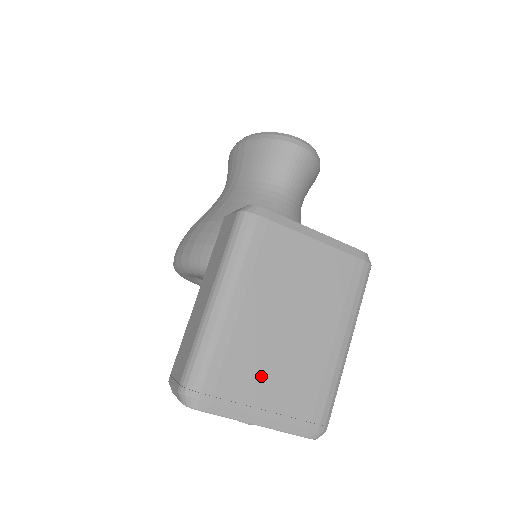
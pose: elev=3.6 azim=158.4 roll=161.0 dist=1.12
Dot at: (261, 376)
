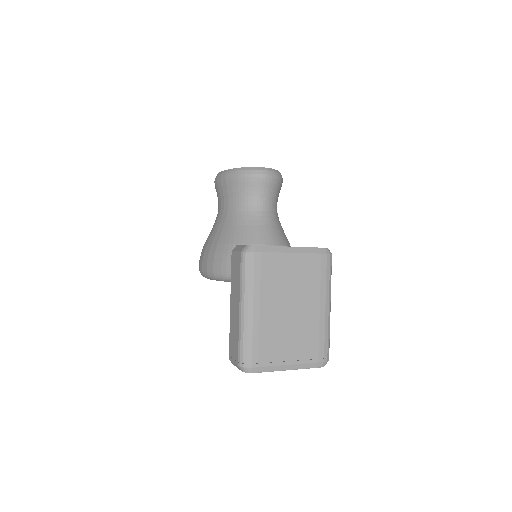
Dot at: (282, 343)
